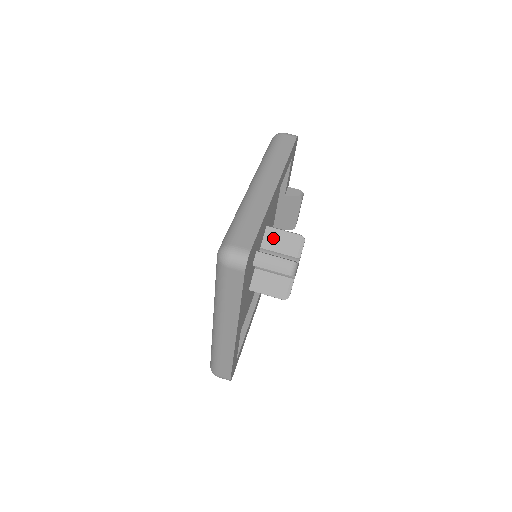
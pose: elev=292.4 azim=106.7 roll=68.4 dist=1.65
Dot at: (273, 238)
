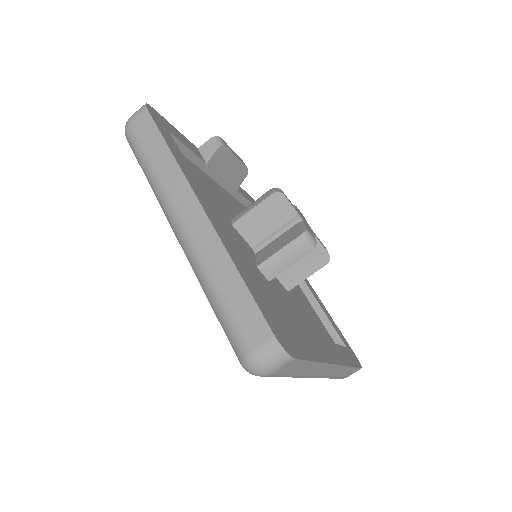
Dot at: (252, 227)
